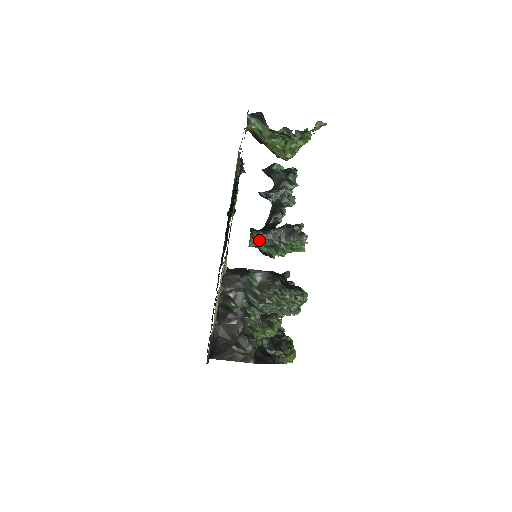
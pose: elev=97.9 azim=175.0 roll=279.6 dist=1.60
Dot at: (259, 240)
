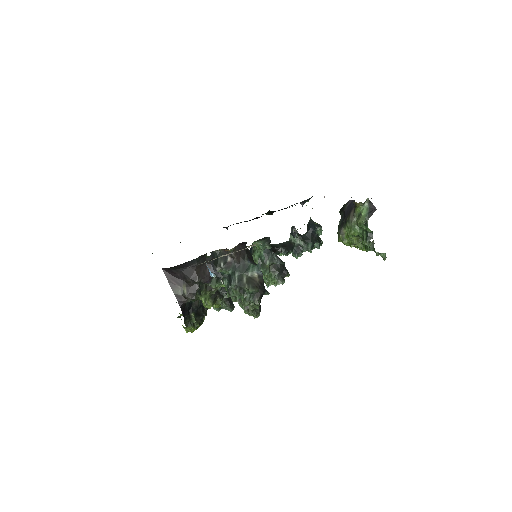
Dot at: (263, 249)
